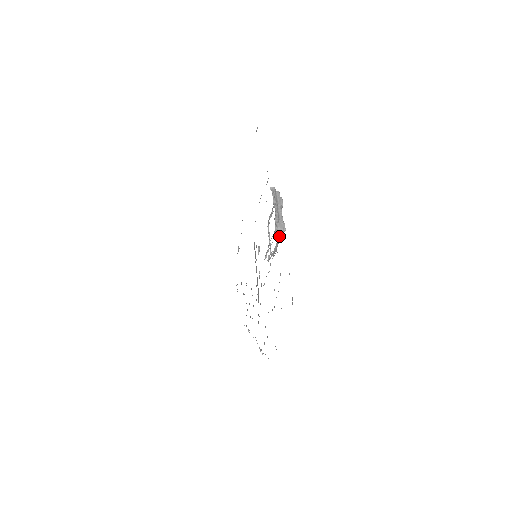
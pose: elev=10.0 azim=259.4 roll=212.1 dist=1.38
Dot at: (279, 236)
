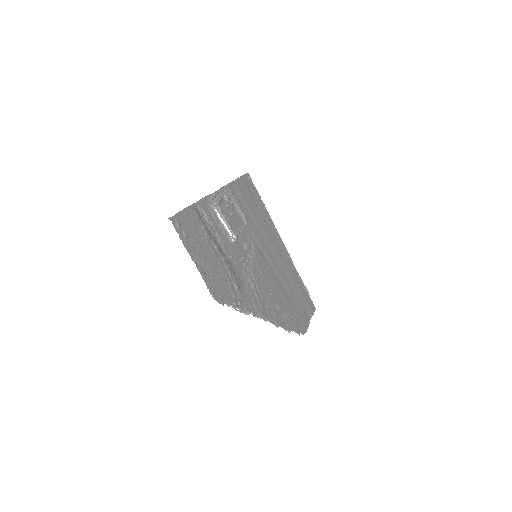
Dot at: (219, 212)
